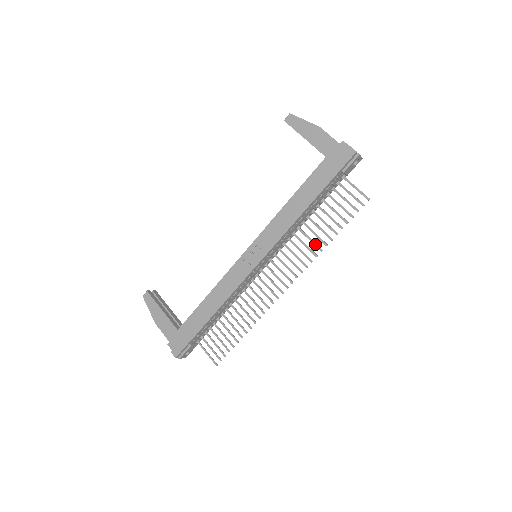
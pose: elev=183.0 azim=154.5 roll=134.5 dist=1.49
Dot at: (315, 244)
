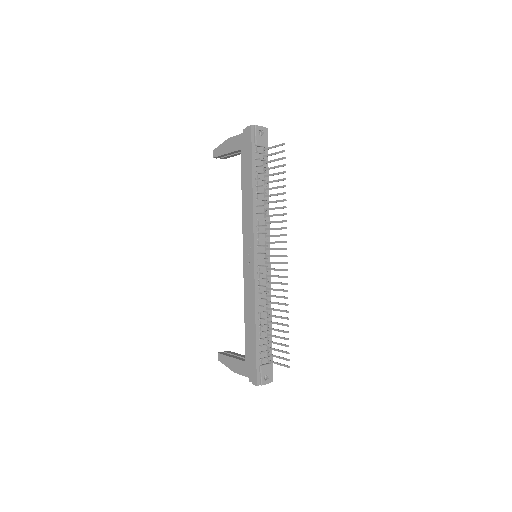
Dot at: (279, 208)
